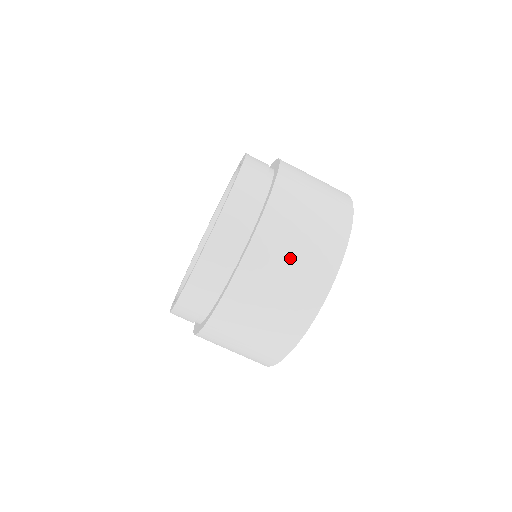
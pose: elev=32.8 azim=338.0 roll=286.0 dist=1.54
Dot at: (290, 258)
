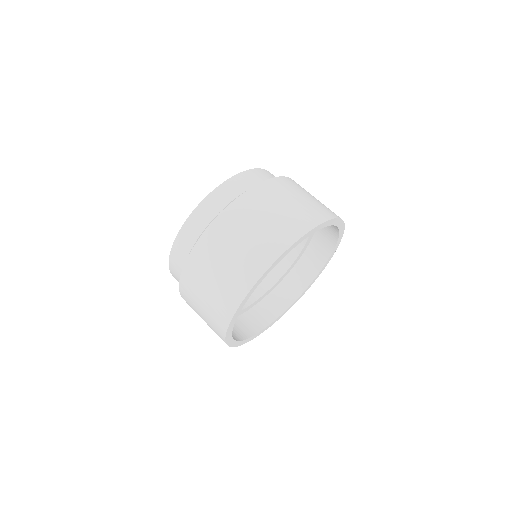
Dot at: (279, 206)
